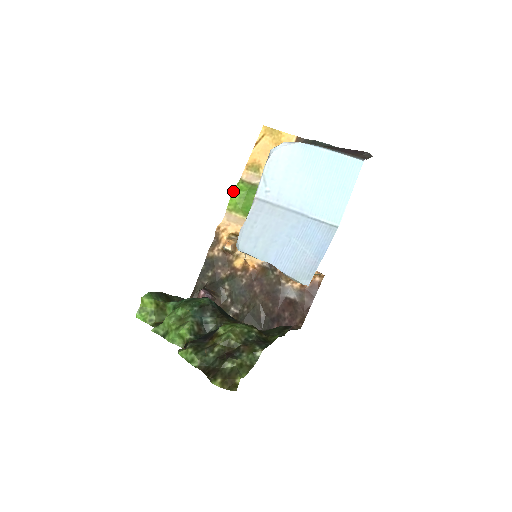
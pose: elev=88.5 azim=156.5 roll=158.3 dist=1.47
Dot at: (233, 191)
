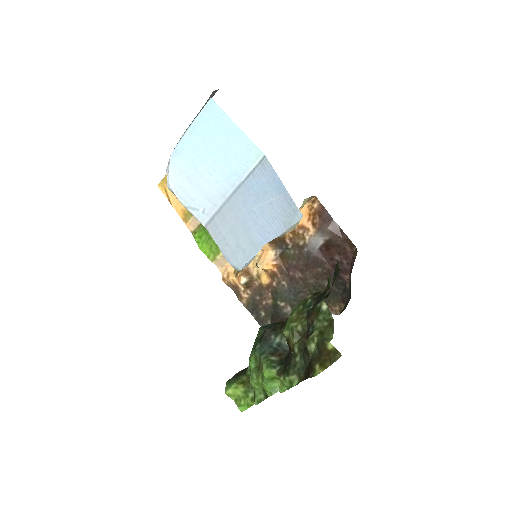
Dot at: (198, 246)
